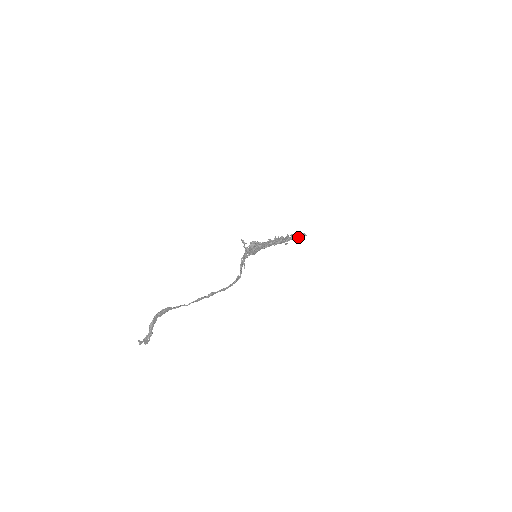
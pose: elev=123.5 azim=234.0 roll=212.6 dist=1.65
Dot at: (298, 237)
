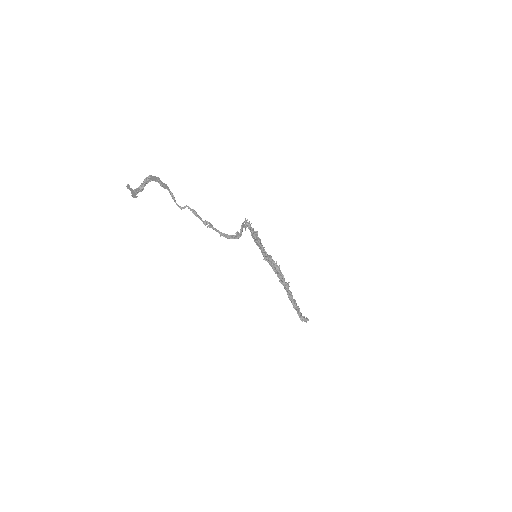
Dot at: (299, 312)
